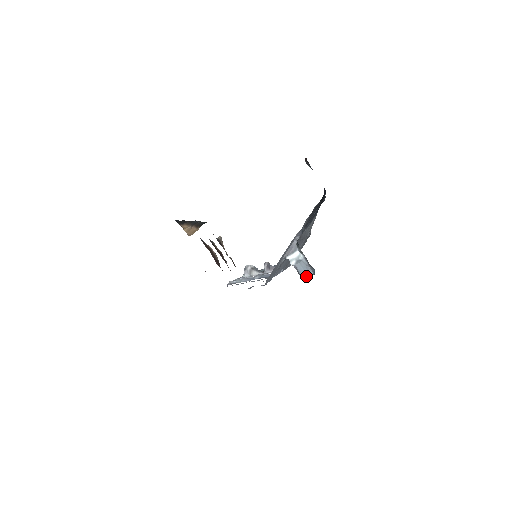
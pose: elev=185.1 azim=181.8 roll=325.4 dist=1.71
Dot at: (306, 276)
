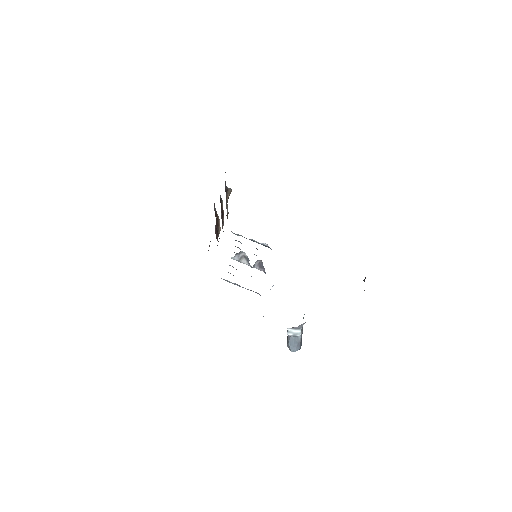
Dot at: (292, 349)
